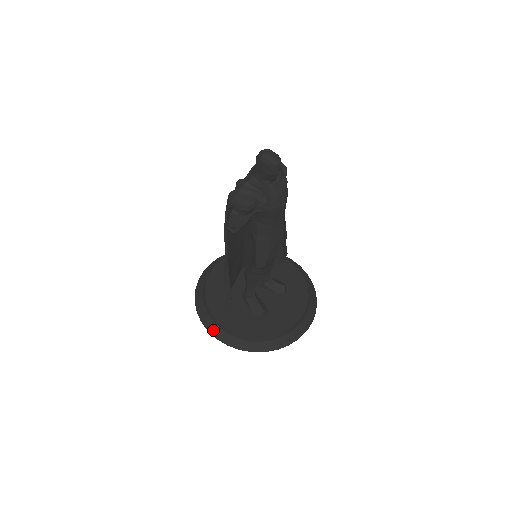
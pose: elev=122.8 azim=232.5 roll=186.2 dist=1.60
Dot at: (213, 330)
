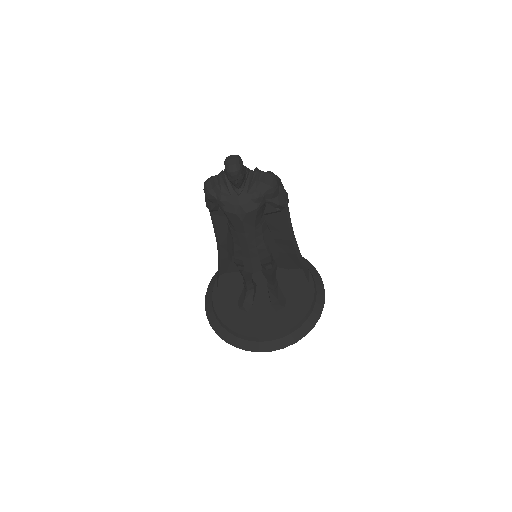
Dot at: (210, 288)
